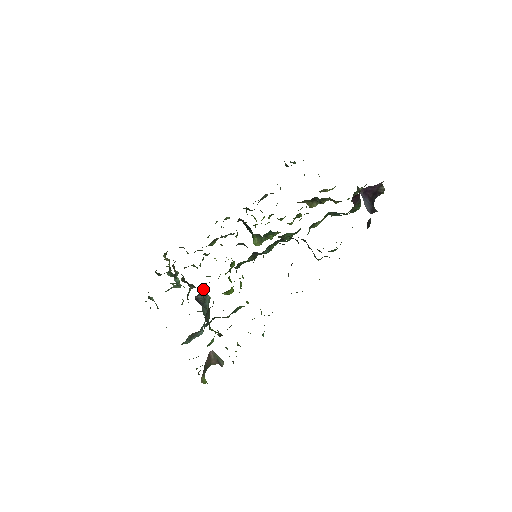
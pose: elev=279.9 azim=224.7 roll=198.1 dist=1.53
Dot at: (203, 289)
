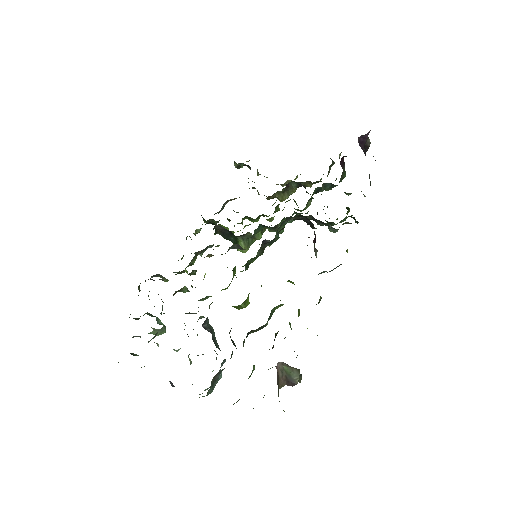
Dot at: occluded
